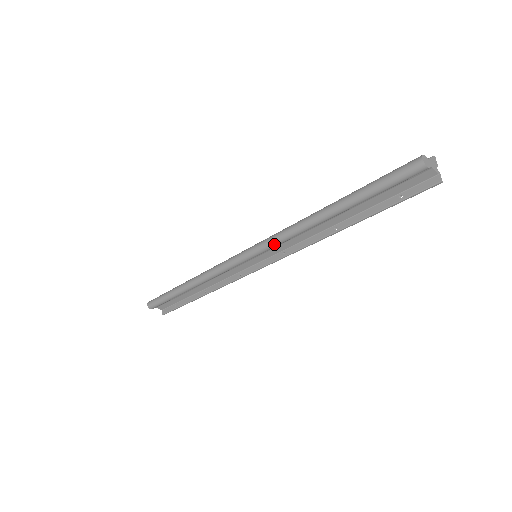
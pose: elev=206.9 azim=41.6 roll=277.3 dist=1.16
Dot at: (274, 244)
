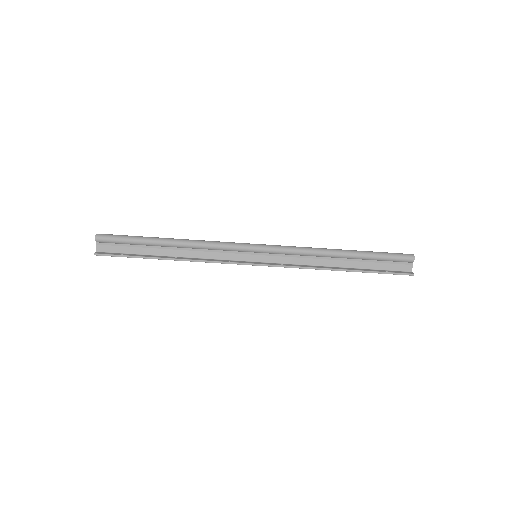
Dot at: (289, 249)
